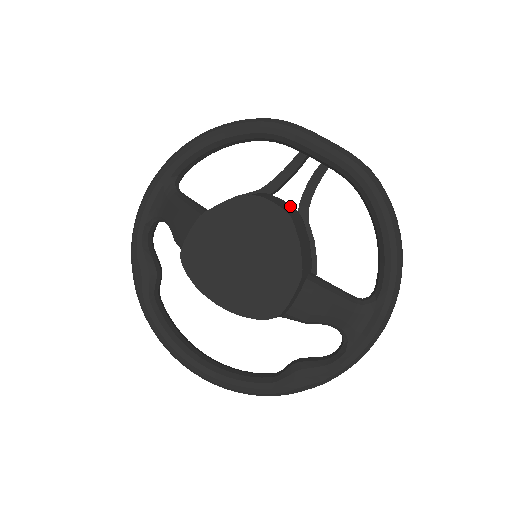
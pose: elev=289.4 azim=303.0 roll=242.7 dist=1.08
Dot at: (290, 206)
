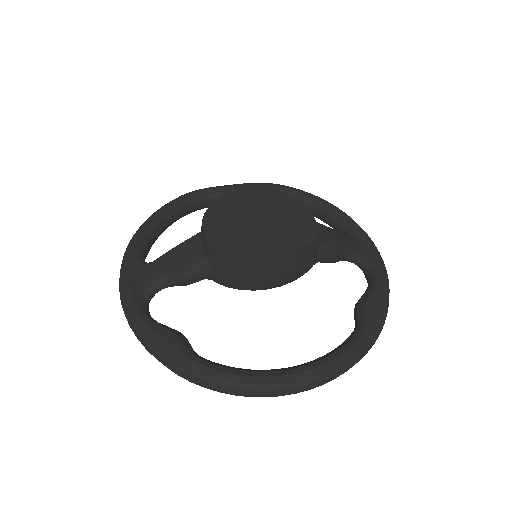
Dot at: occluded
